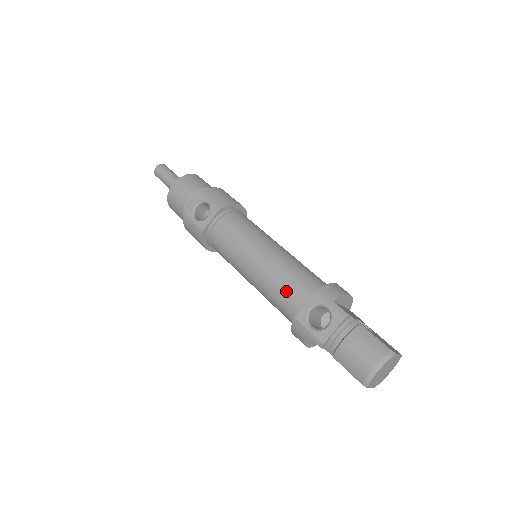
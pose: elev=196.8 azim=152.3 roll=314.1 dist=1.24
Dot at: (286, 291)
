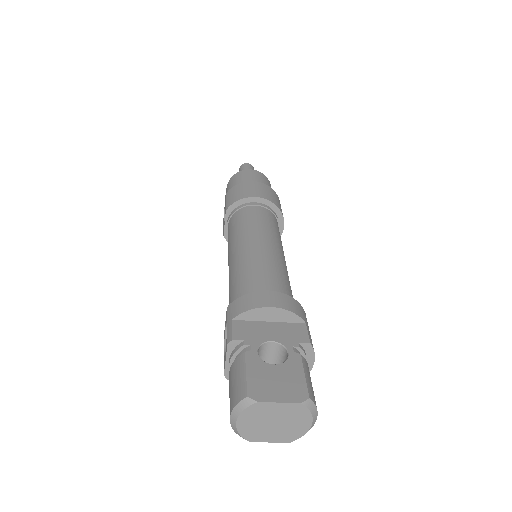
Dot at: occluded
